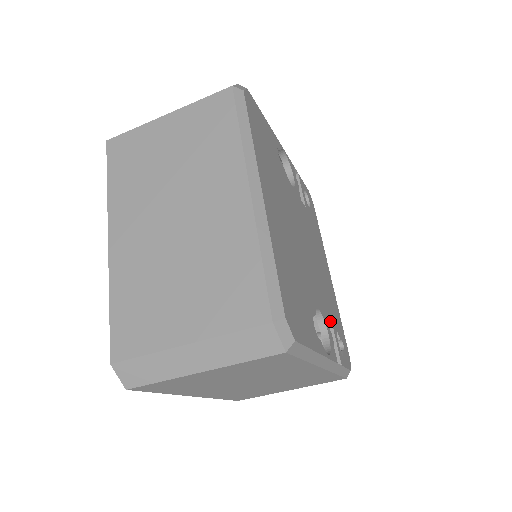
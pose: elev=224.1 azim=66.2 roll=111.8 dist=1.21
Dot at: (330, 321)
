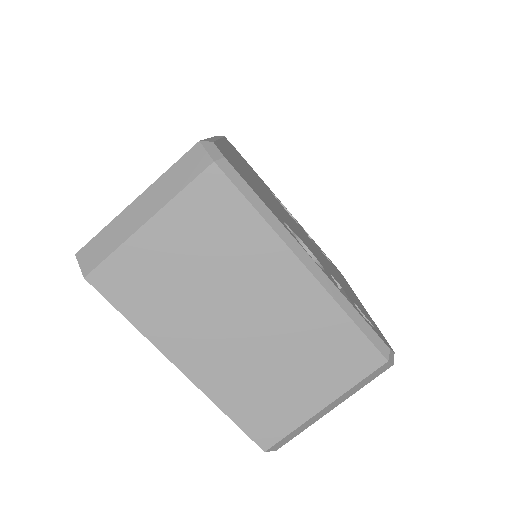
Dot at: (341, 289)
